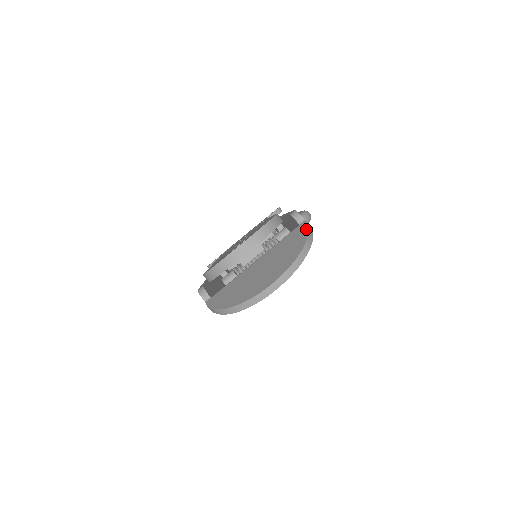
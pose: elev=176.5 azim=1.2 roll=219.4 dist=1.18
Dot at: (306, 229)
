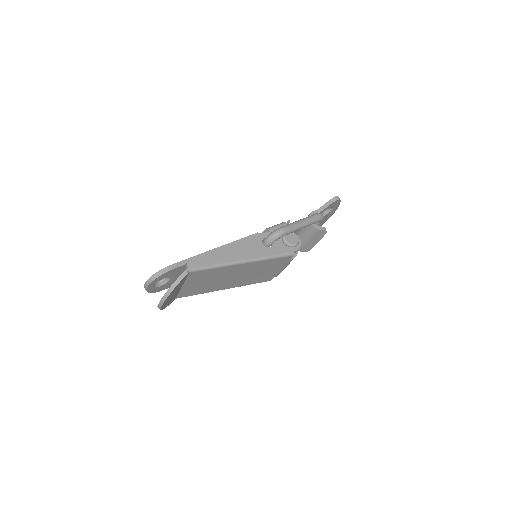
Dot at: (180, 276)
